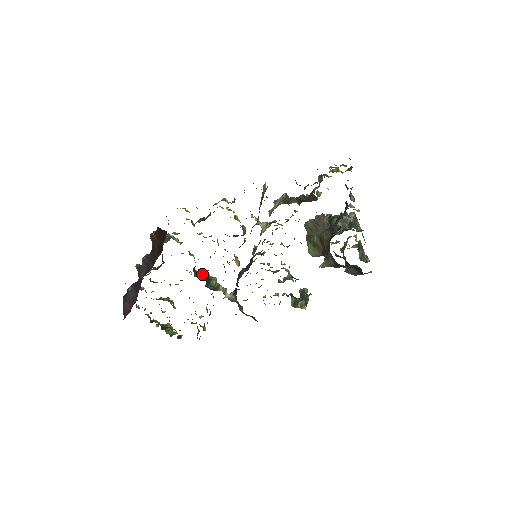
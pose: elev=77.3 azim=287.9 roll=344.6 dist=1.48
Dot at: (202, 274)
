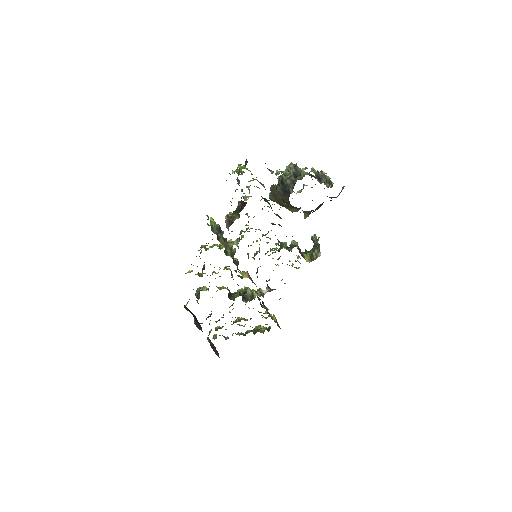
Dot at: occluded
